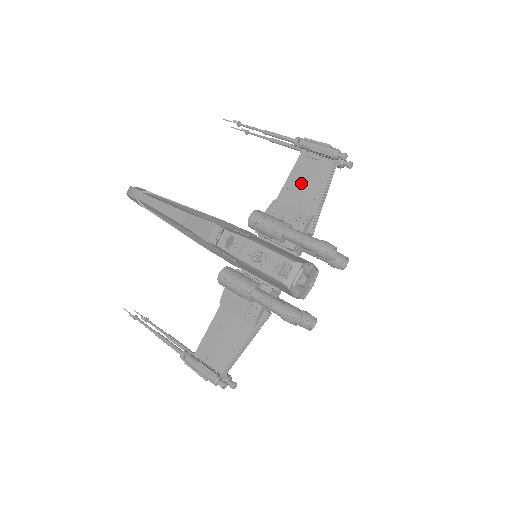
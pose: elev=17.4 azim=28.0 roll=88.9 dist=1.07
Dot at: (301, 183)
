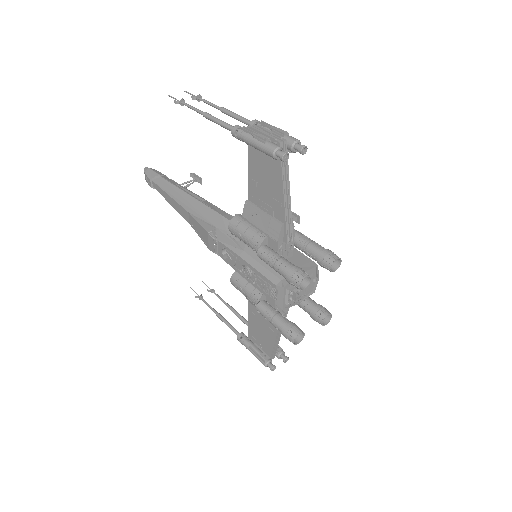
Dot at: (260, 182)
